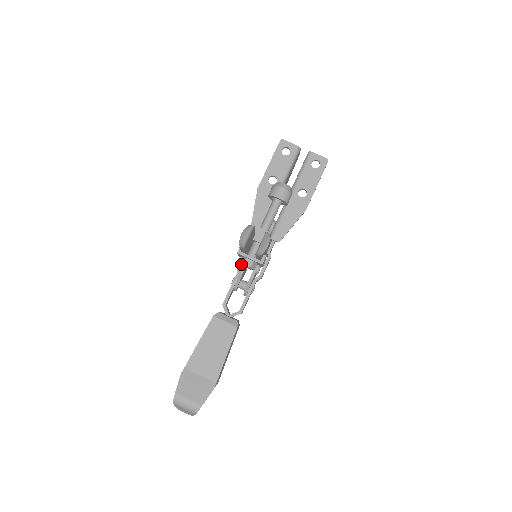
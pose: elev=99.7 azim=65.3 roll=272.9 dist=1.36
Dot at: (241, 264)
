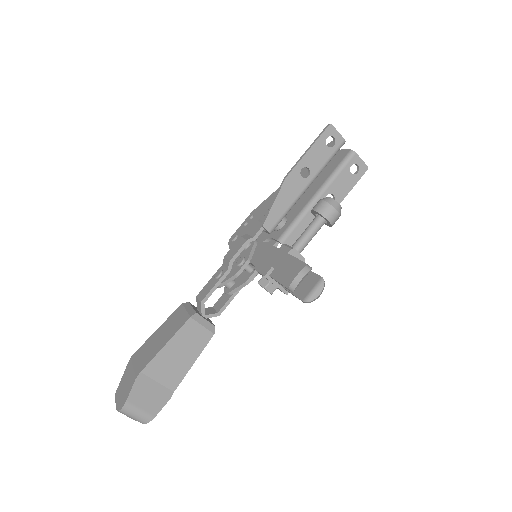
Dot at: occluded
